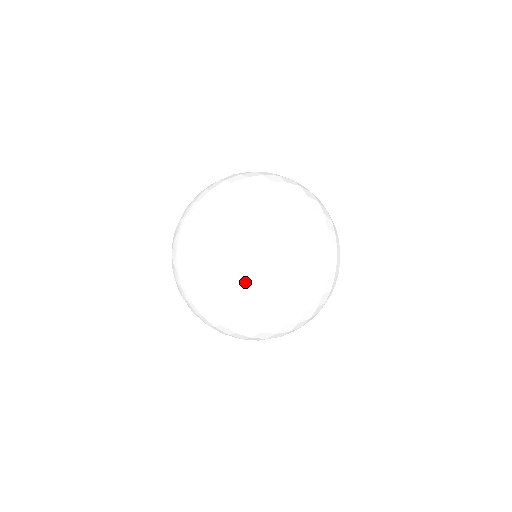
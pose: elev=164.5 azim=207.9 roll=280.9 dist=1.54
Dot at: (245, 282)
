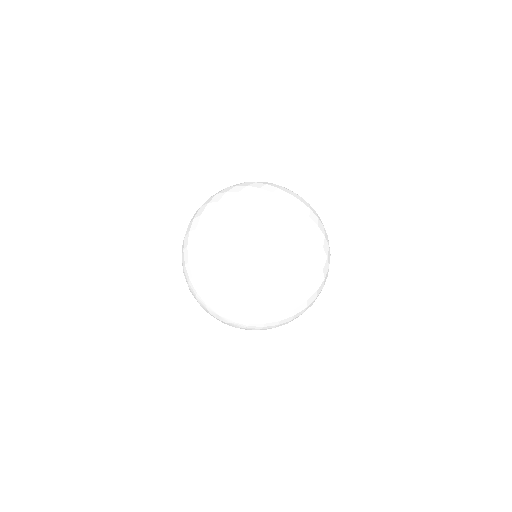
Dot at: (294, 306)
